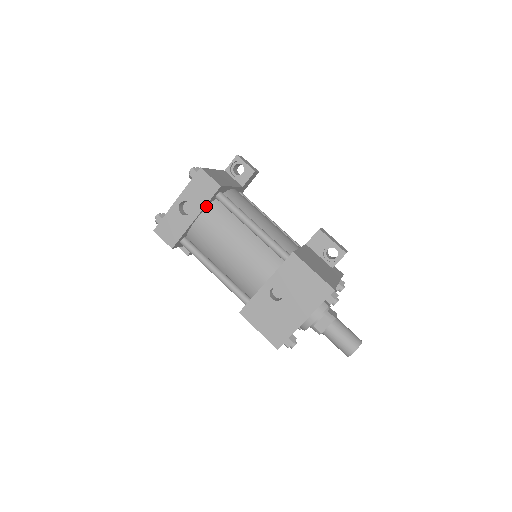
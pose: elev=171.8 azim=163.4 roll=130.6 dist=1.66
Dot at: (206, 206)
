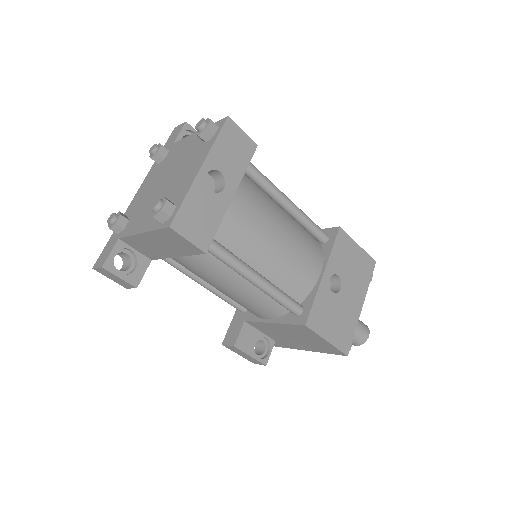
Dot at: (238, 177)
